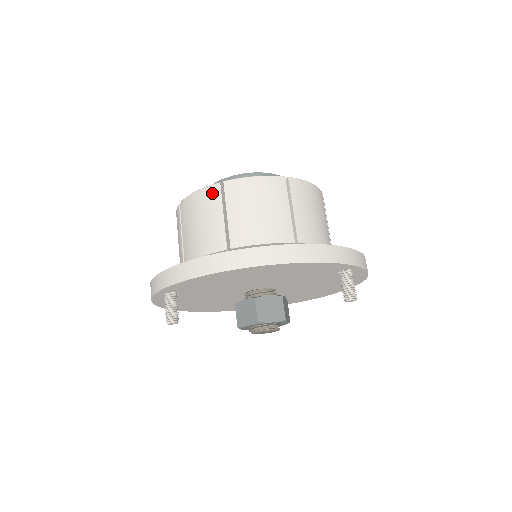
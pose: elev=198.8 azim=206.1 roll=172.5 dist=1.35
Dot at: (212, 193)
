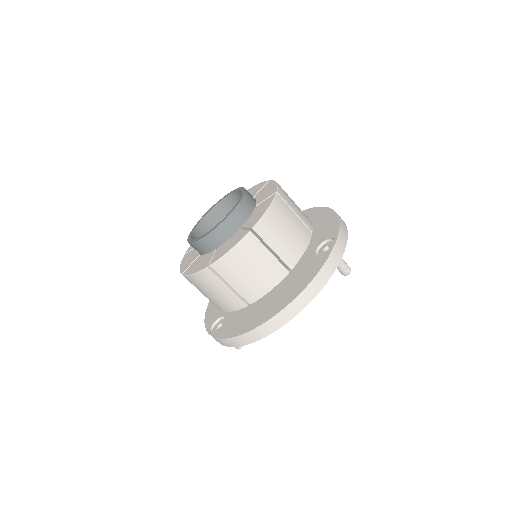
Dot at: (207, 276)
